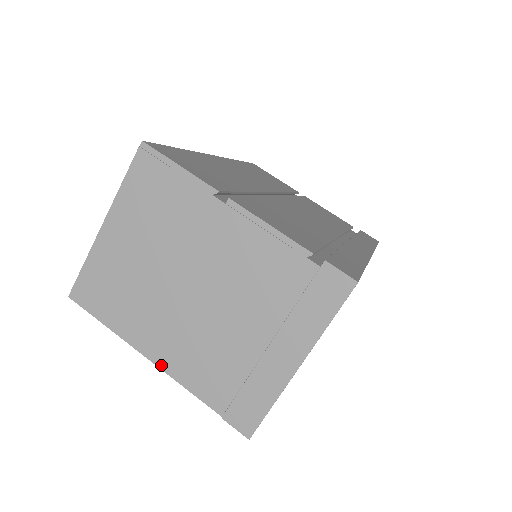
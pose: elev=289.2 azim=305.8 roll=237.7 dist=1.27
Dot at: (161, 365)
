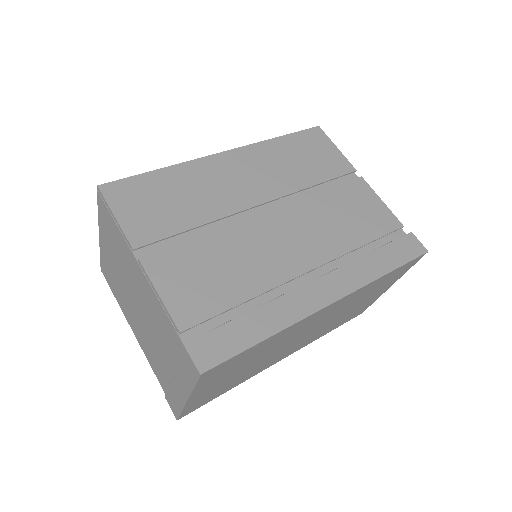
Dot at: (139, 343)
